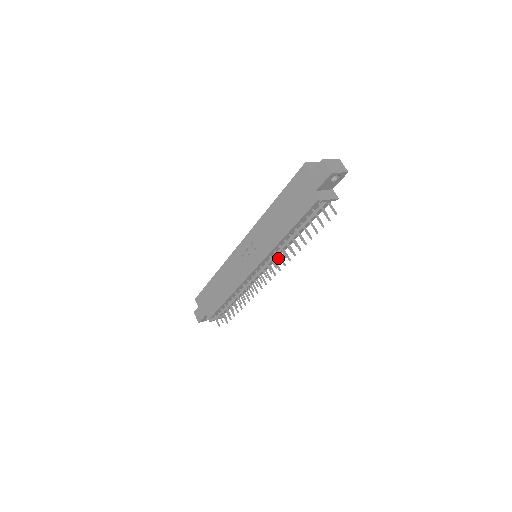
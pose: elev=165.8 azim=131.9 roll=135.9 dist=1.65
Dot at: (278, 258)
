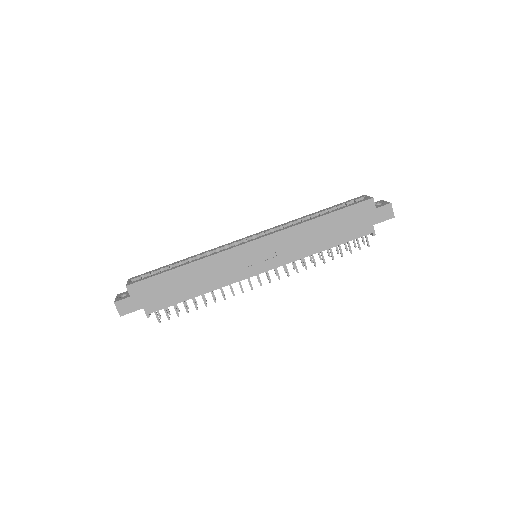
Dot at: (296, 268)
